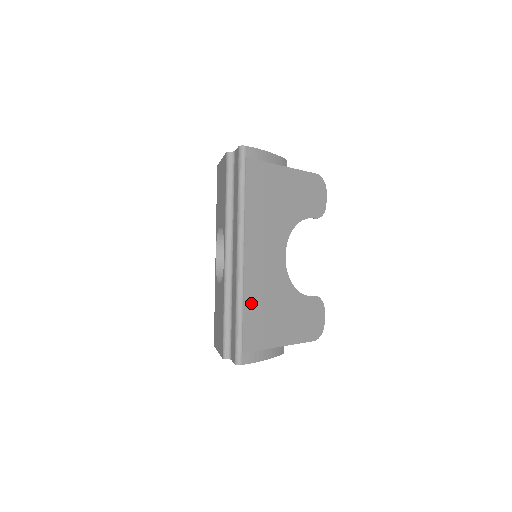
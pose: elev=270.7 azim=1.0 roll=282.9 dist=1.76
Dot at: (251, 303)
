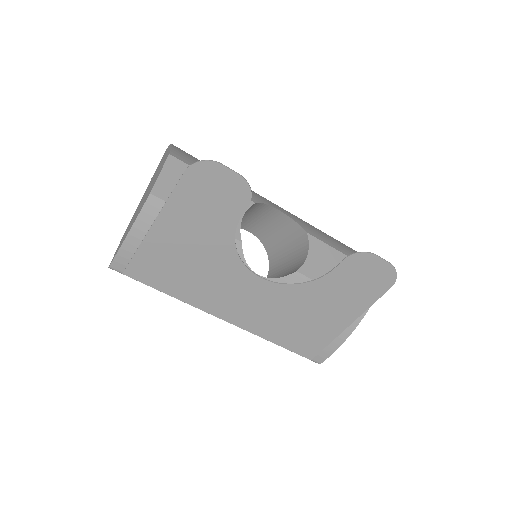
Dot at: (275, 334)
